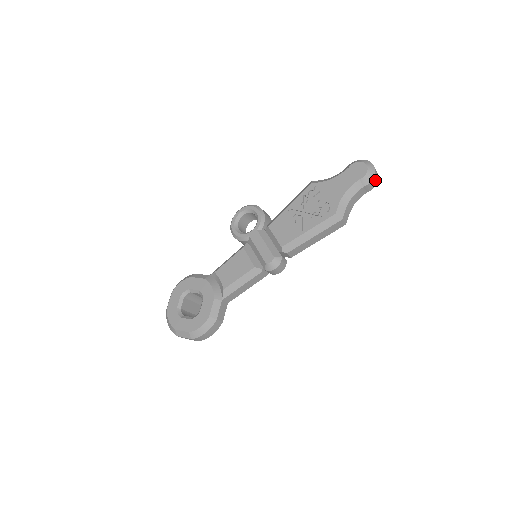
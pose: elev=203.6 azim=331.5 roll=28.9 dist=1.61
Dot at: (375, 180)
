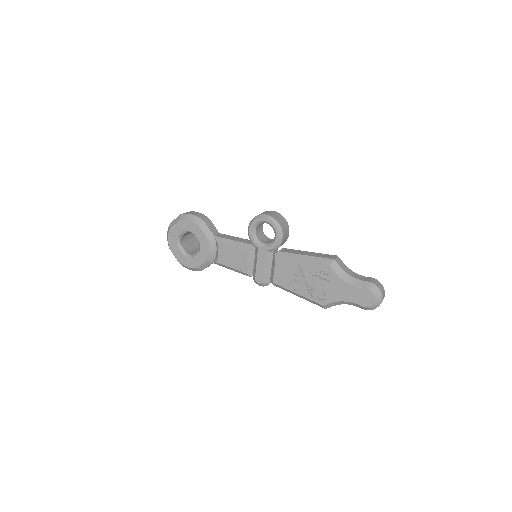
Dot at: occluded
